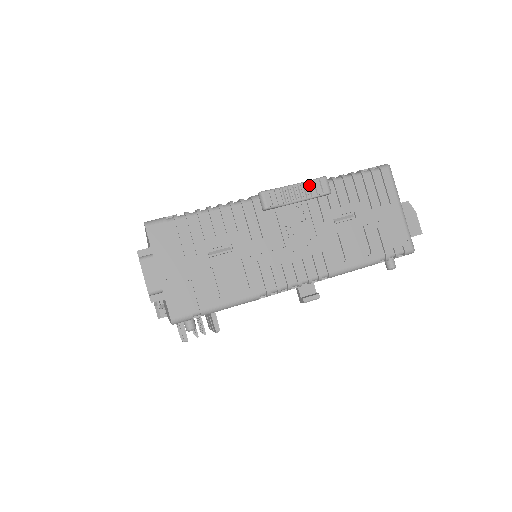
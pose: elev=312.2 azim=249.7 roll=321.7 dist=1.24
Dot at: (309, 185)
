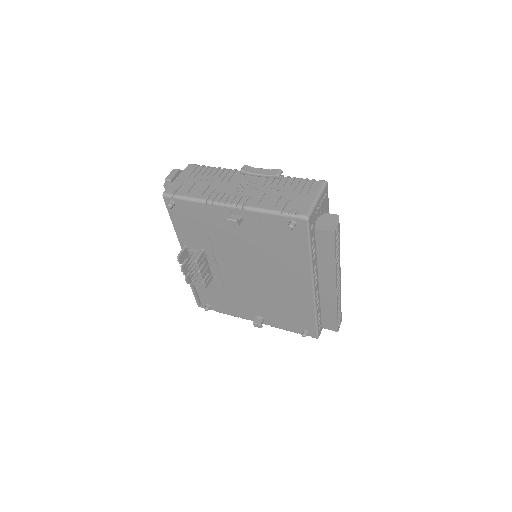
Dot at: (270, 170)
